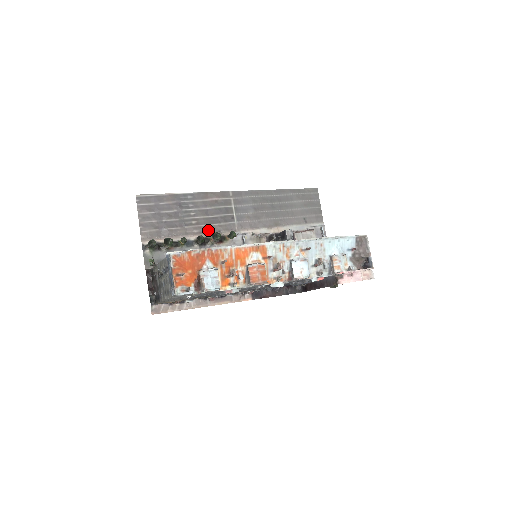
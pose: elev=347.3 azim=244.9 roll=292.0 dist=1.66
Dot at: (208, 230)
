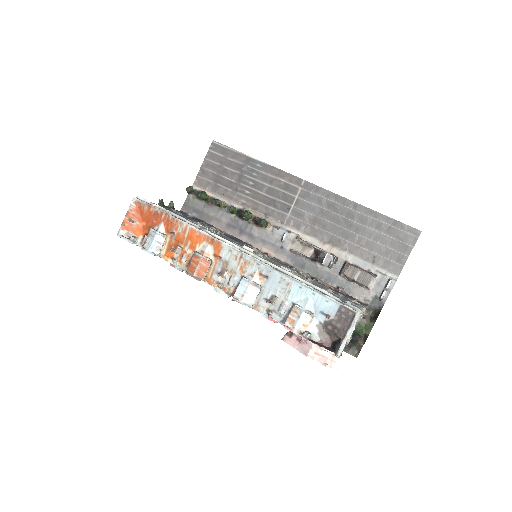
Dot at: (256, 207)
